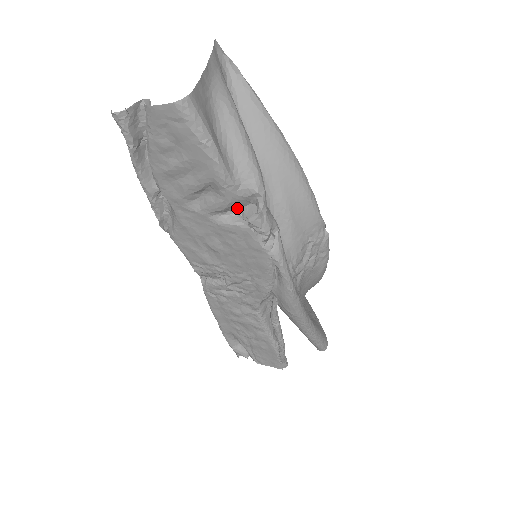
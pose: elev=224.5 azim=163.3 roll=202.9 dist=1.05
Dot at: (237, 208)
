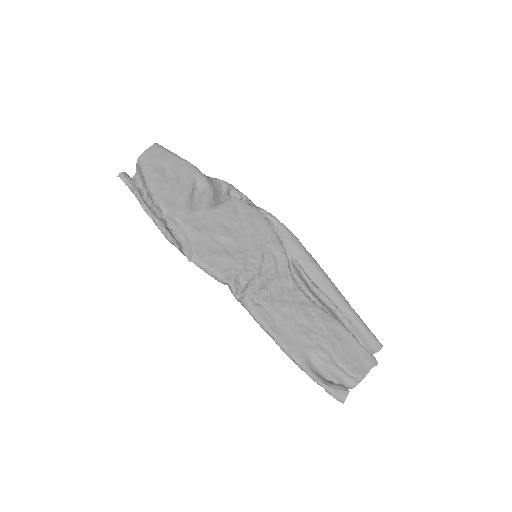
Dot at: (218, 200)
